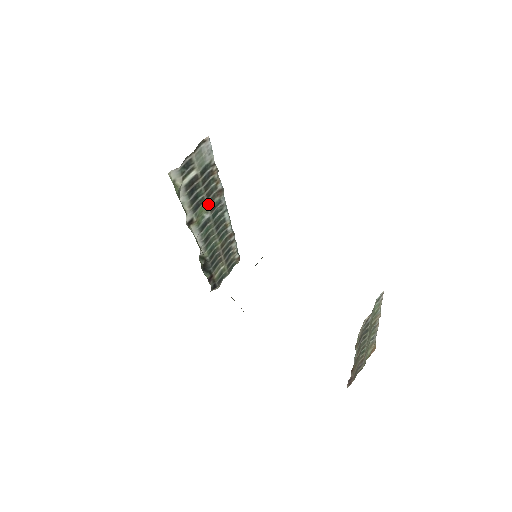
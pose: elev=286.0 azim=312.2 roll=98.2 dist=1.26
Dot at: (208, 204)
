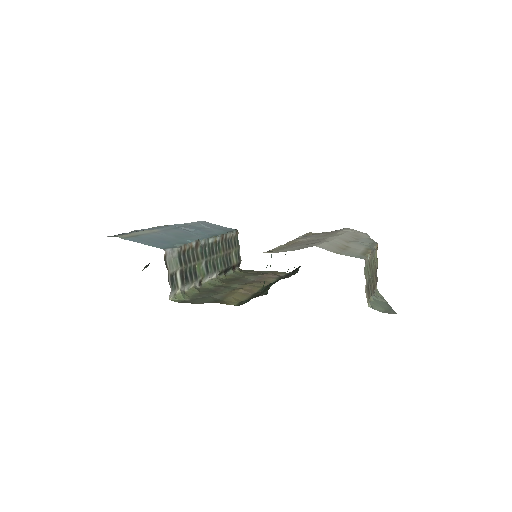
Dot at: (198, 261)
